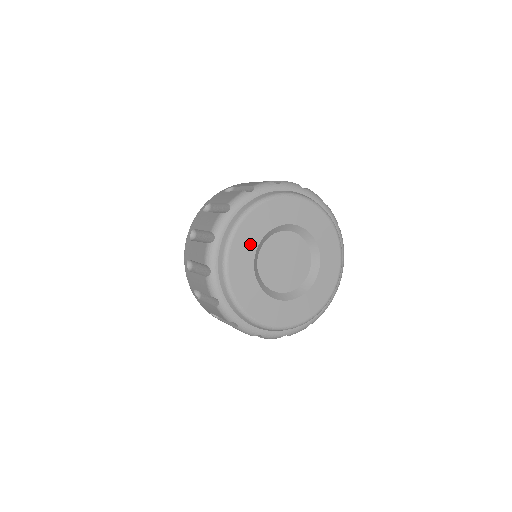
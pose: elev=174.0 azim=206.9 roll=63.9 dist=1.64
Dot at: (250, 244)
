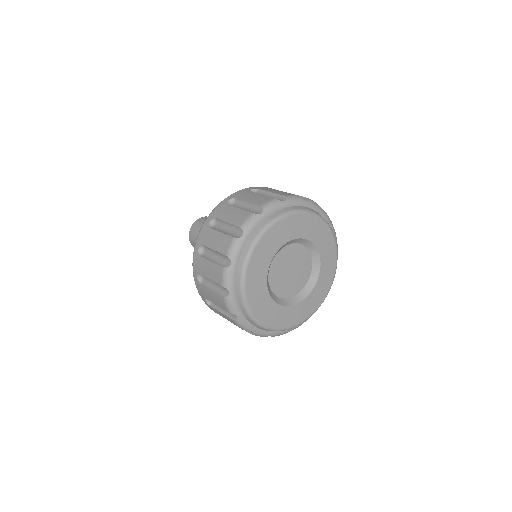
Dot at: (271, 248)
